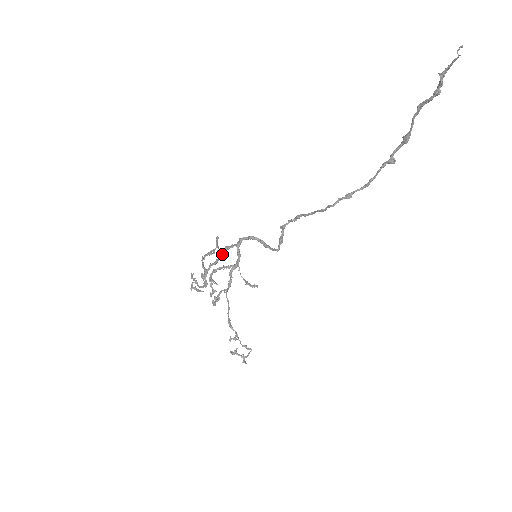
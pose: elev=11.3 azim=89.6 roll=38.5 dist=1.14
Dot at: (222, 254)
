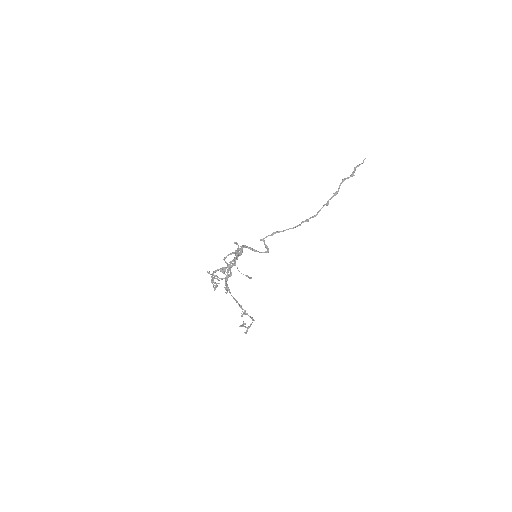
Dot at: (238, 254)
